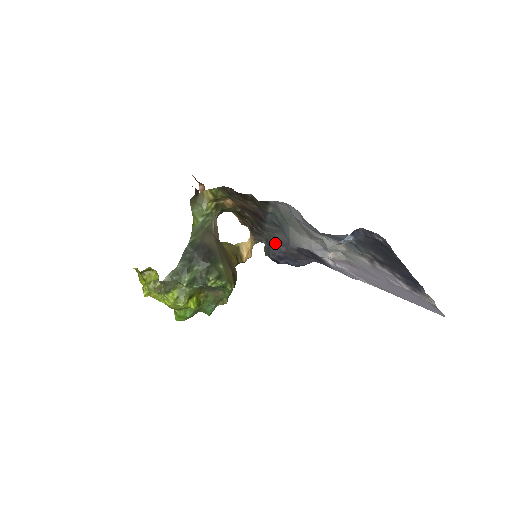
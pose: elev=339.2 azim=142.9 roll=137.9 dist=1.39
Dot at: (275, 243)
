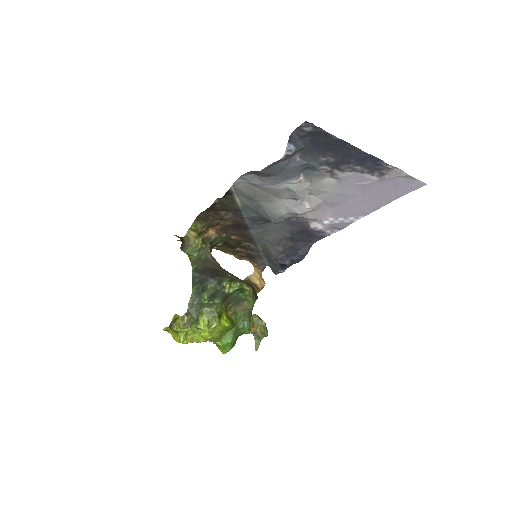
Dot at: (271, 249)
